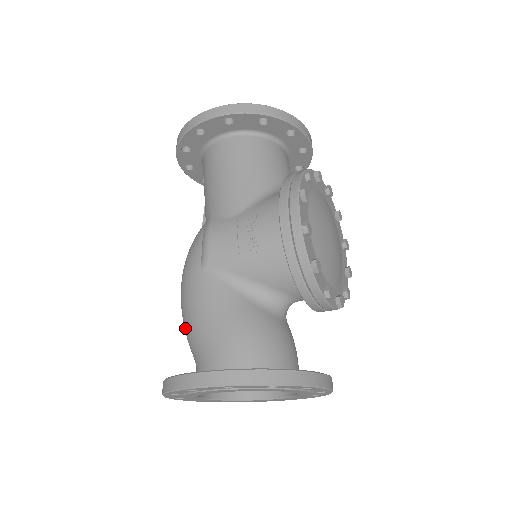
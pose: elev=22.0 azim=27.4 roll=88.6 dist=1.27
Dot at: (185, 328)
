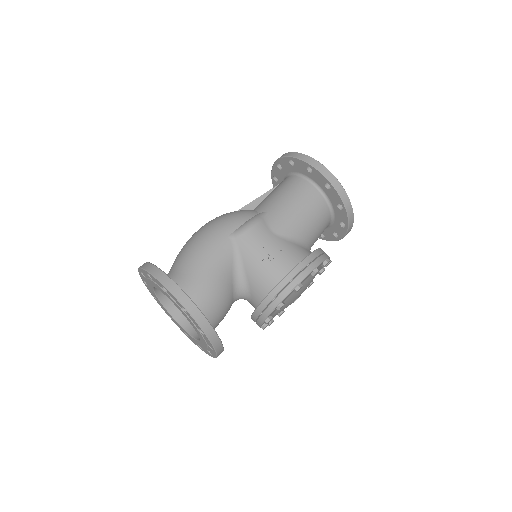
Dot at: (187, 249)
